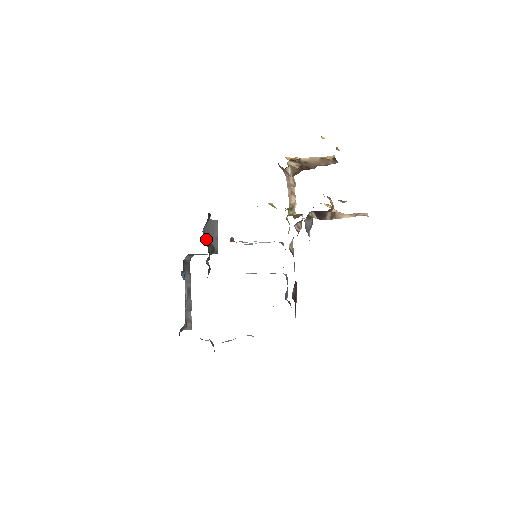
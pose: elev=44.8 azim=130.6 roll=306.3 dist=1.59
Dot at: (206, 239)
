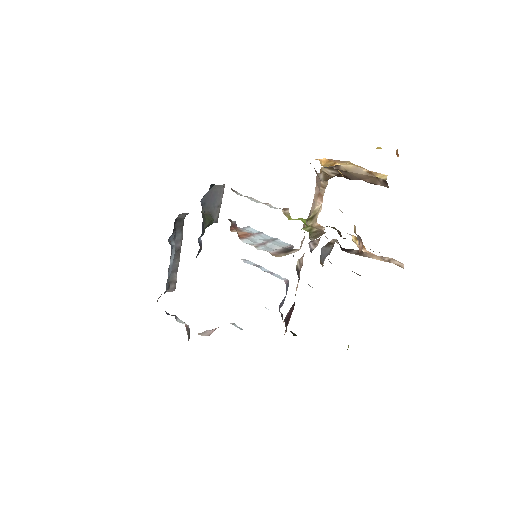
Dot at: (204, 209)
